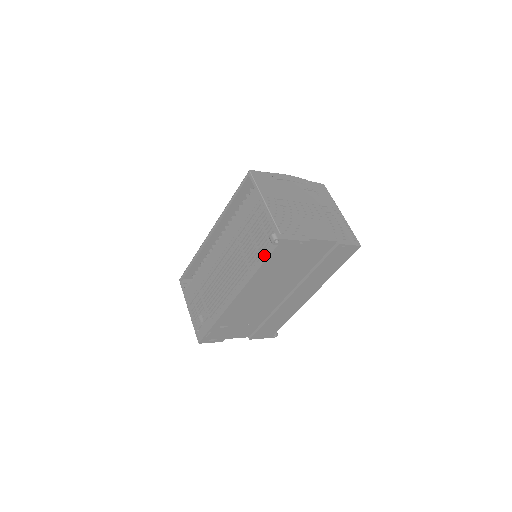
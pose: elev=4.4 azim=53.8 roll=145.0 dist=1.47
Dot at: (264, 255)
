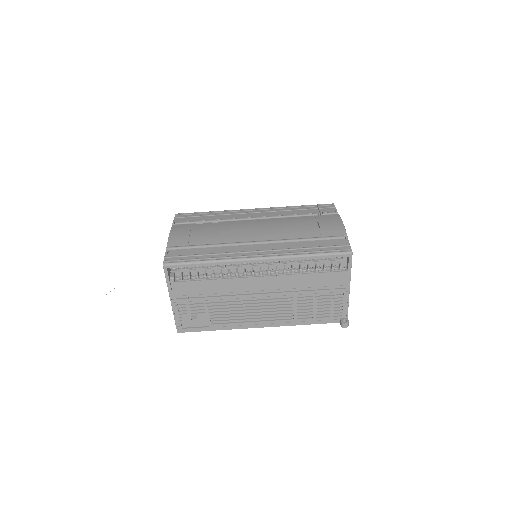
Dot at: (321, 321)
